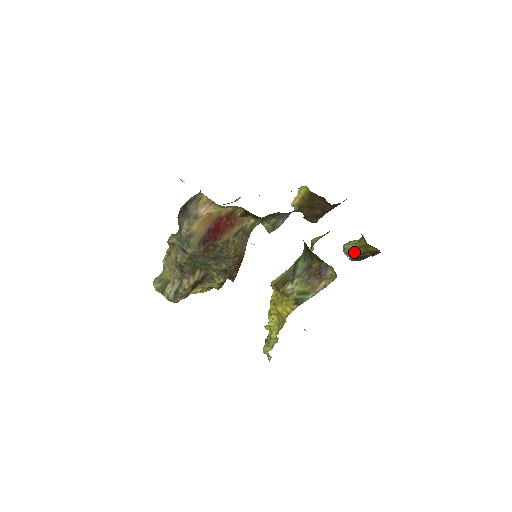
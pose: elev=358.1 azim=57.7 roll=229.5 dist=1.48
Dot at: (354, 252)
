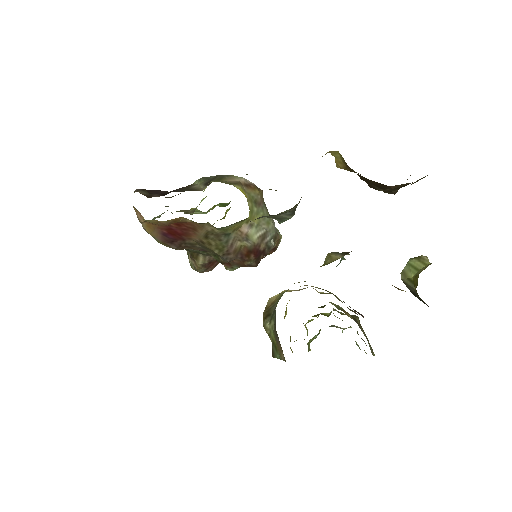
Dot at: (408, 286)
